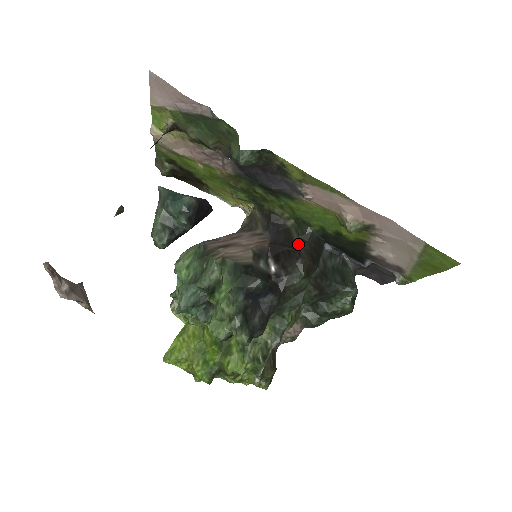
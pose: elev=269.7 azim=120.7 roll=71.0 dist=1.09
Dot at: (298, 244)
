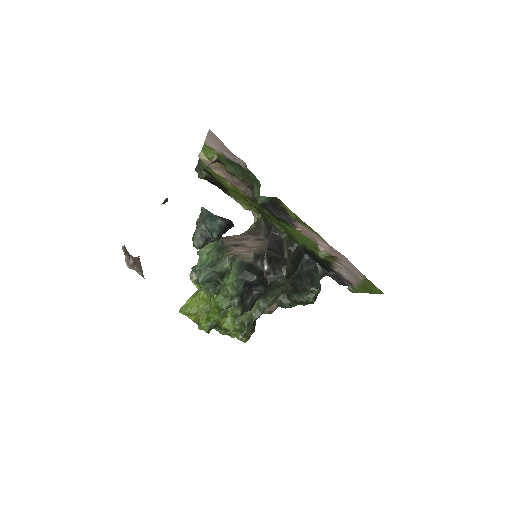
Dot at: (286, 254)
